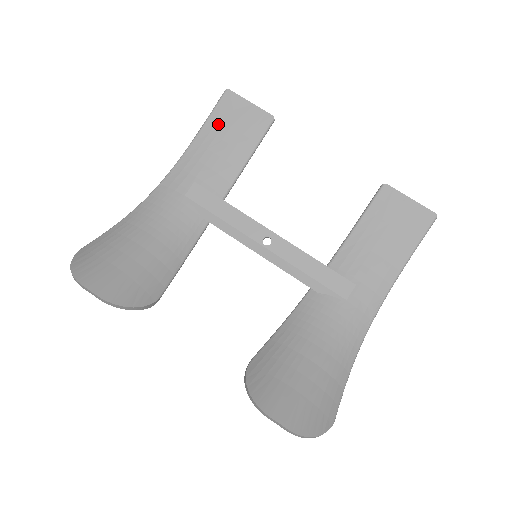
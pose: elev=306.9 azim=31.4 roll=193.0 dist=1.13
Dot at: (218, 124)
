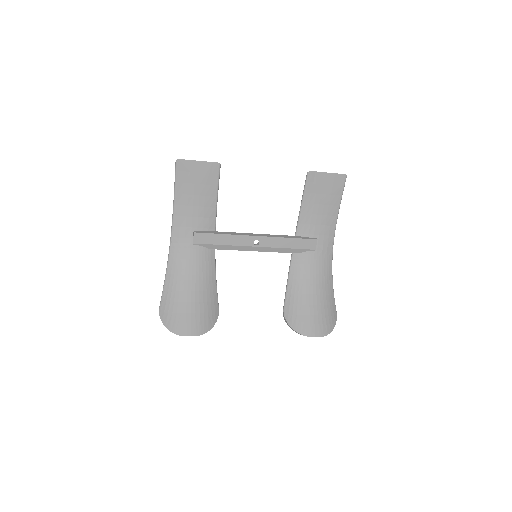
Dot at: (185, 186)
